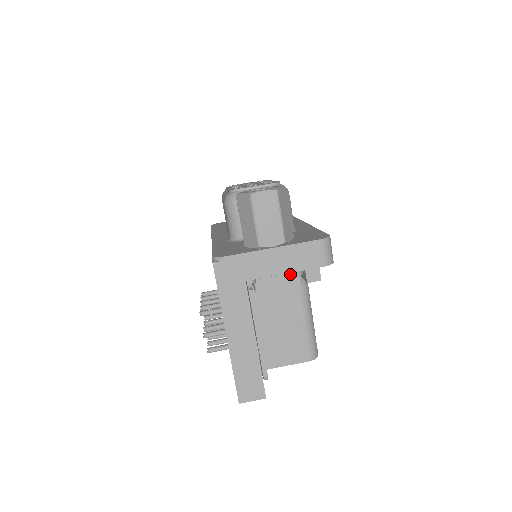
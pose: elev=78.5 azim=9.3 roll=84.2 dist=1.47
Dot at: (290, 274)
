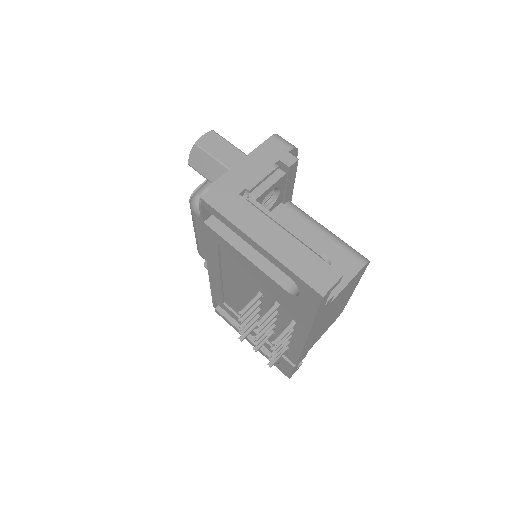
Dot at: (270, 169)
